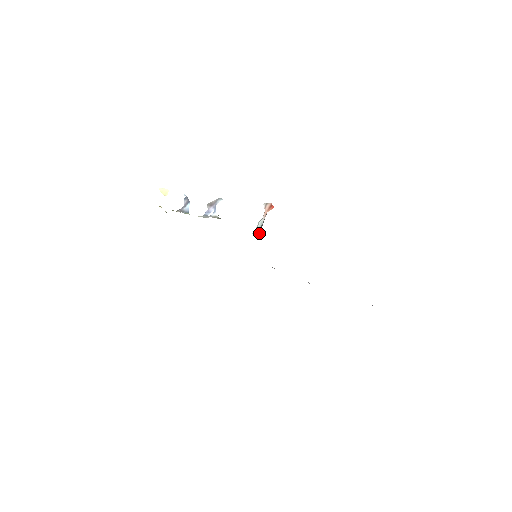
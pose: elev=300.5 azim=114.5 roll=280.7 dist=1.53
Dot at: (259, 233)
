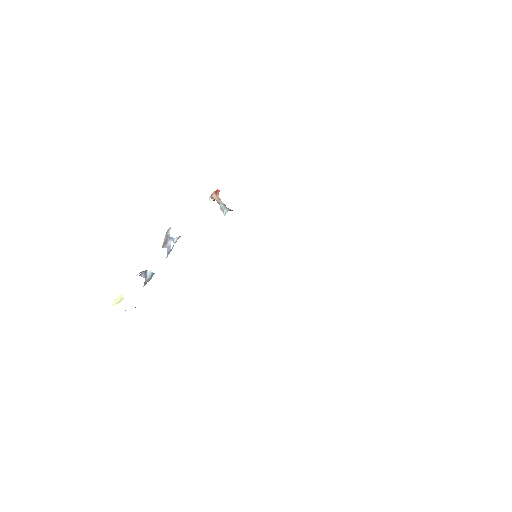
Dot at: (229, 210)
